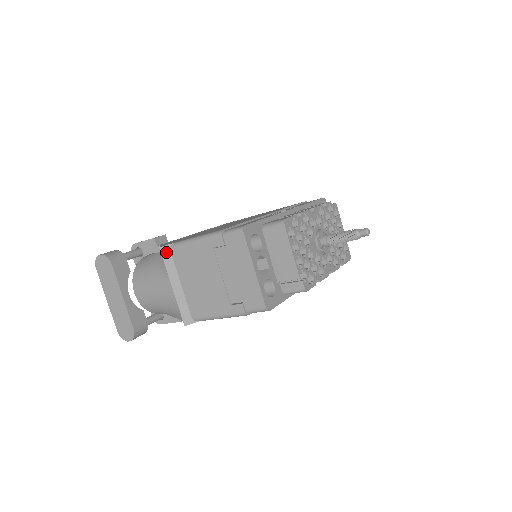
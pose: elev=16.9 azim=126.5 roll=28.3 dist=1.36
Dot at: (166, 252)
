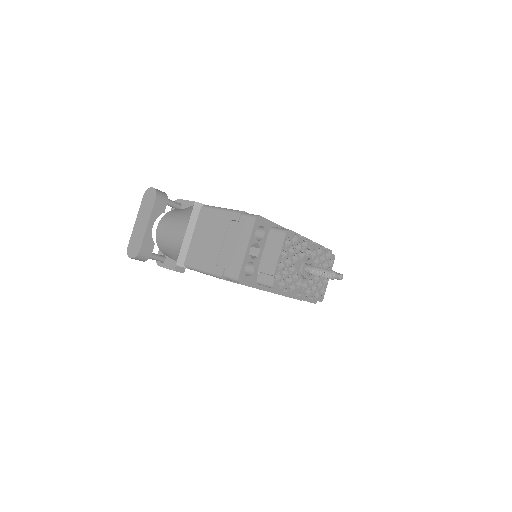
Dot at: (197, 207)
